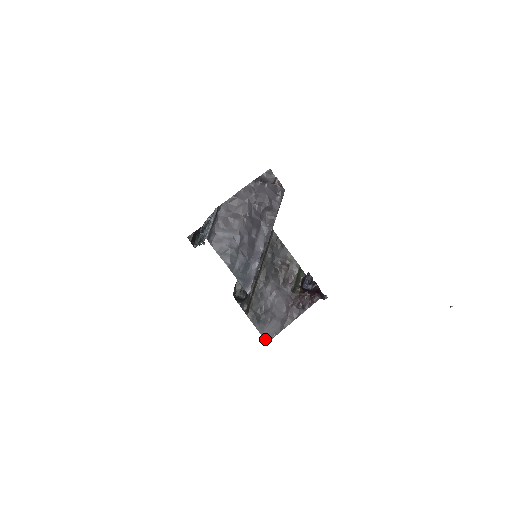
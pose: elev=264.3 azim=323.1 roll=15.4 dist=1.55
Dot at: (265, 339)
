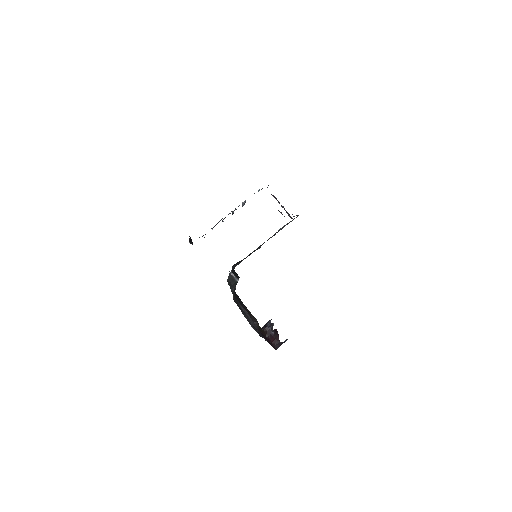
Dot at: (250, 324)
